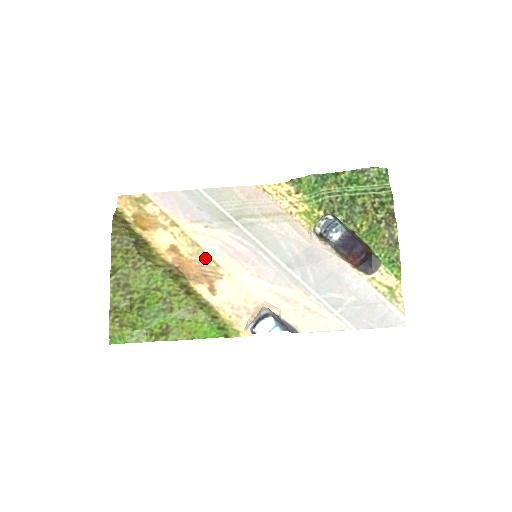
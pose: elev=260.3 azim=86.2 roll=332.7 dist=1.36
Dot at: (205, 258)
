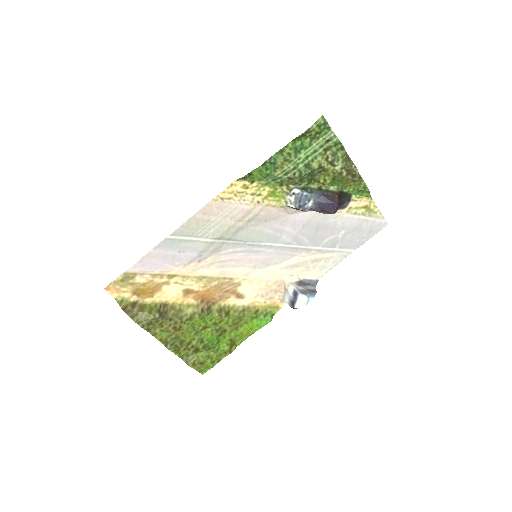
Dot at: (217, 281)
